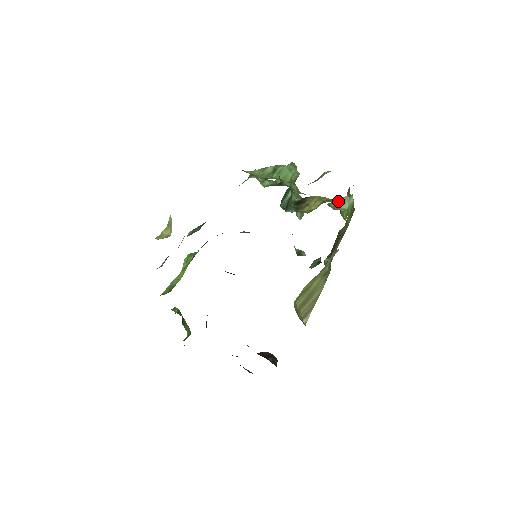
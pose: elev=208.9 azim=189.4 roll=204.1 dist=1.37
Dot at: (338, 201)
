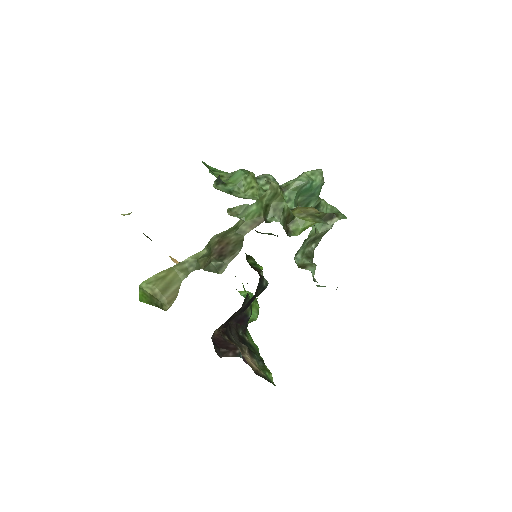
Dot at: (240, 208)
